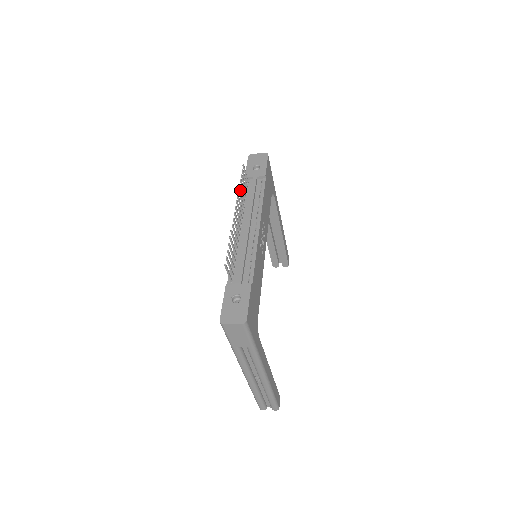
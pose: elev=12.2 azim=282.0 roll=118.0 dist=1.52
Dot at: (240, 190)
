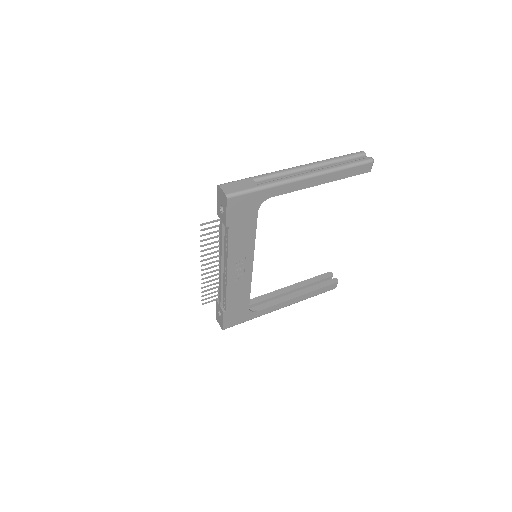
Dot at: (206, 245)
